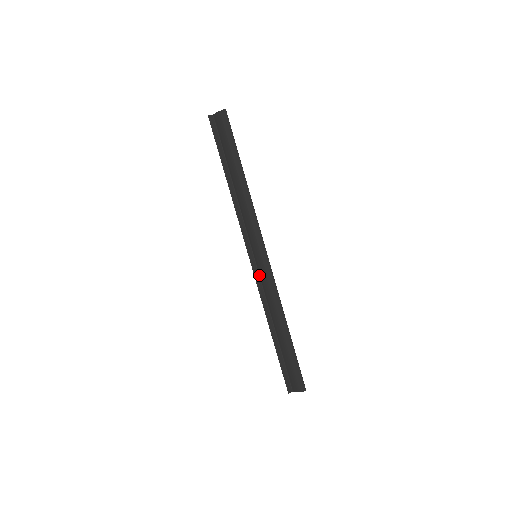
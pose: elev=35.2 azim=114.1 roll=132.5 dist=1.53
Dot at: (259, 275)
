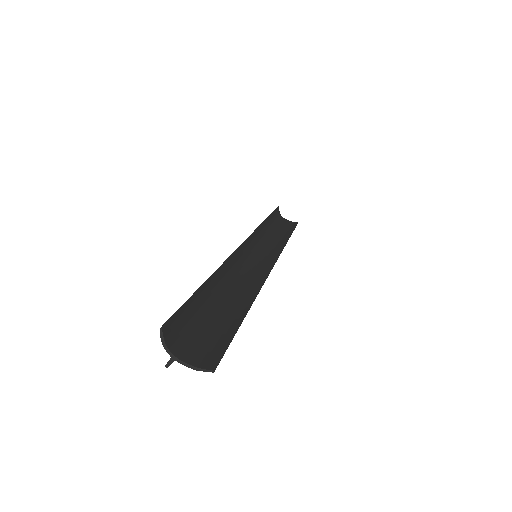
Dot at: (259, 251)
